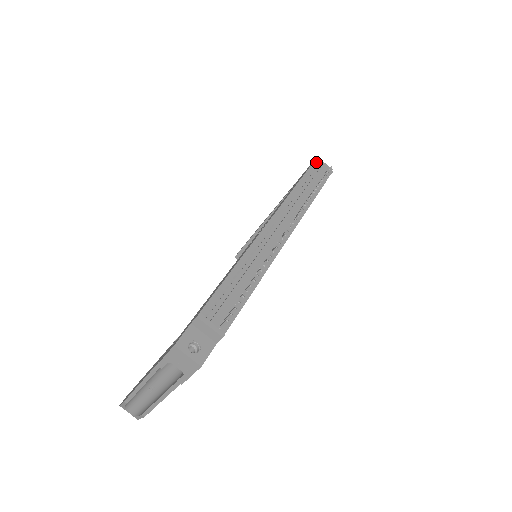
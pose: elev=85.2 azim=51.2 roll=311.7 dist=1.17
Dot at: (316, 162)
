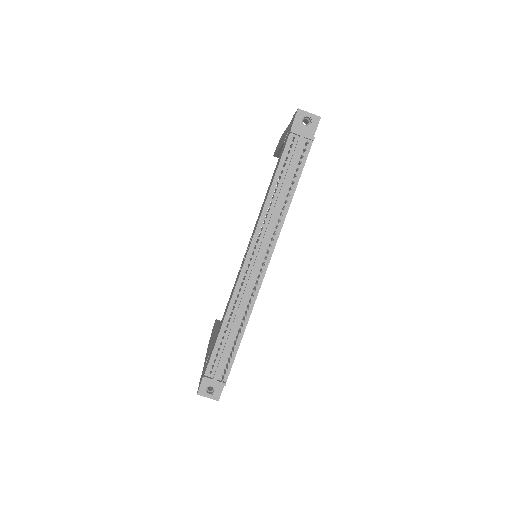
Dot at: (292, 133)
